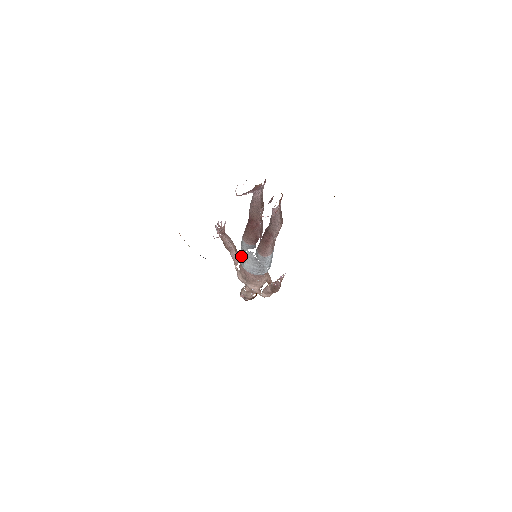
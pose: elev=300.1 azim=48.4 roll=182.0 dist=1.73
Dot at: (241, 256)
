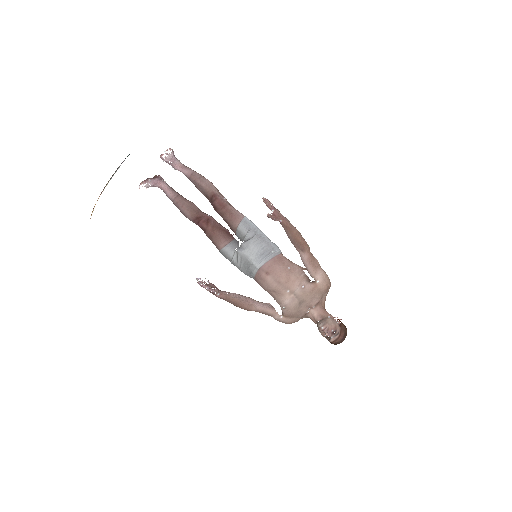
Dot at: (249, 275)
